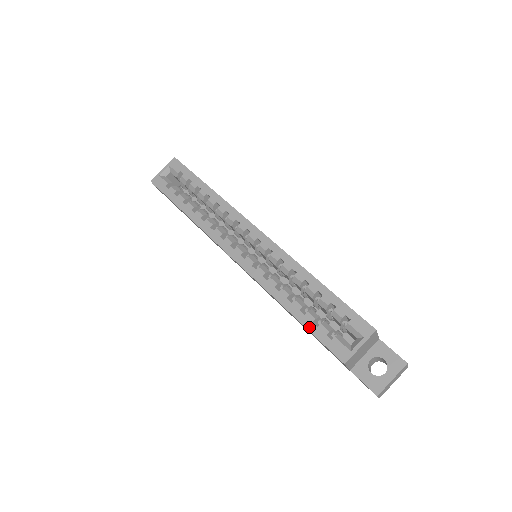
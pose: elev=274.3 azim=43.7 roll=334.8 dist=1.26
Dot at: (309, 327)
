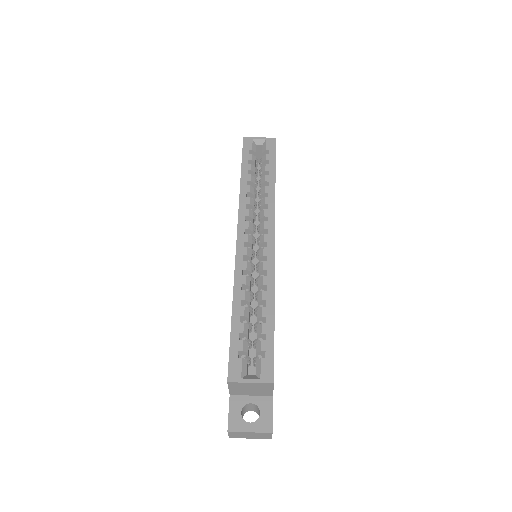
Dot at: (233, 333)
